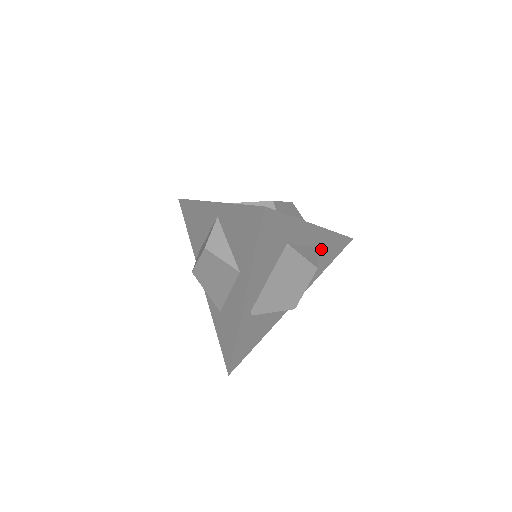
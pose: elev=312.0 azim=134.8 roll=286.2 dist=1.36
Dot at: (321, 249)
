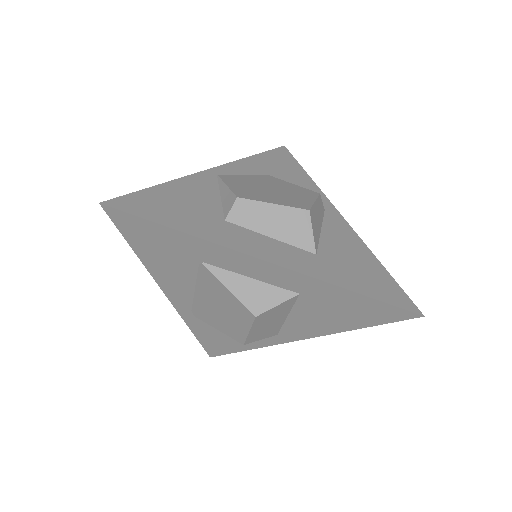
Dot at: (313, 297)
